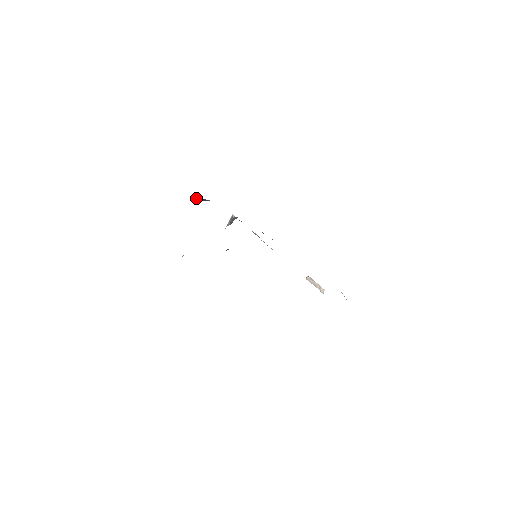
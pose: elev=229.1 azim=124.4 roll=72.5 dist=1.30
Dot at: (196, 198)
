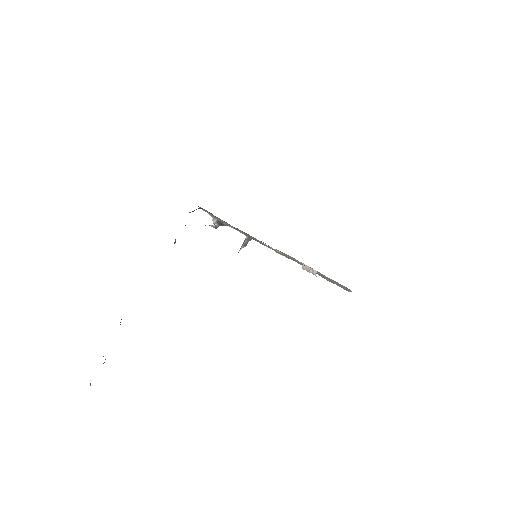
Dot at: (213, 221)
